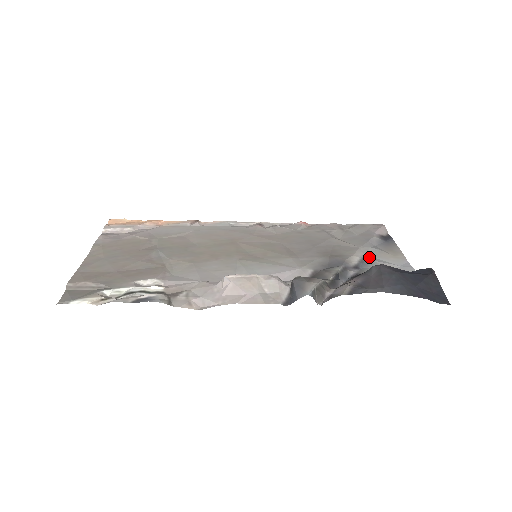
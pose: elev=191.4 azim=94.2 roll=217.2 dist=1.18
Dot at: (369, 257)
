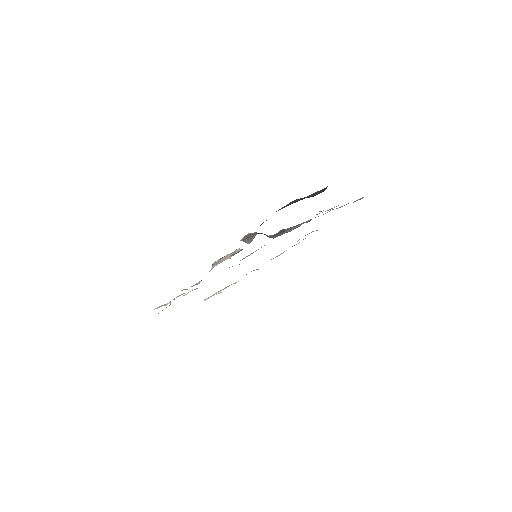
Dot at: occluded
